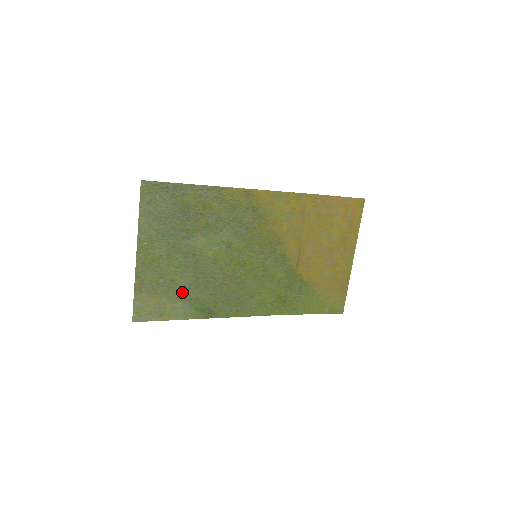
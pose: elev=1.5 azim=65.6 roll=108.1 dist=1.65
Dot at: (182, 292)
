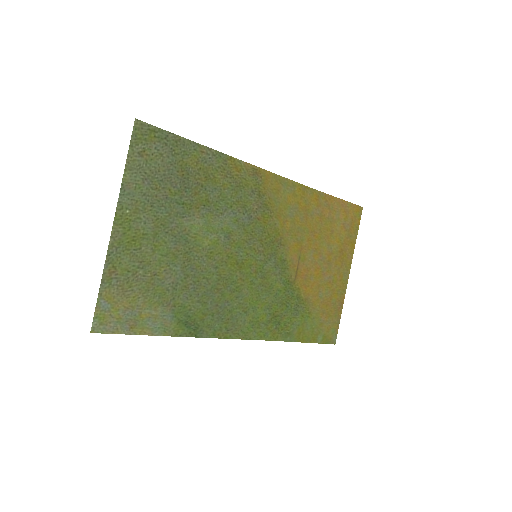
Dot at: (165, 293)
